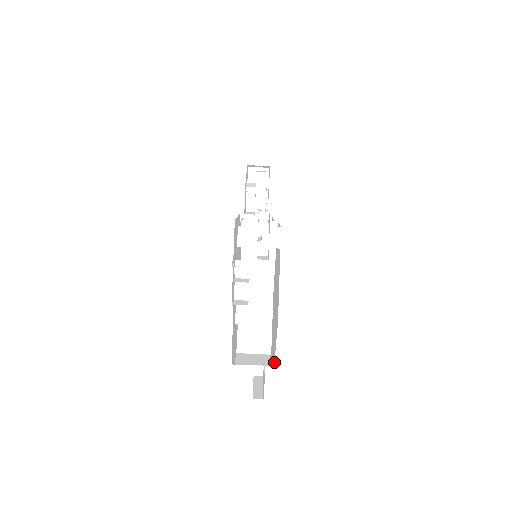
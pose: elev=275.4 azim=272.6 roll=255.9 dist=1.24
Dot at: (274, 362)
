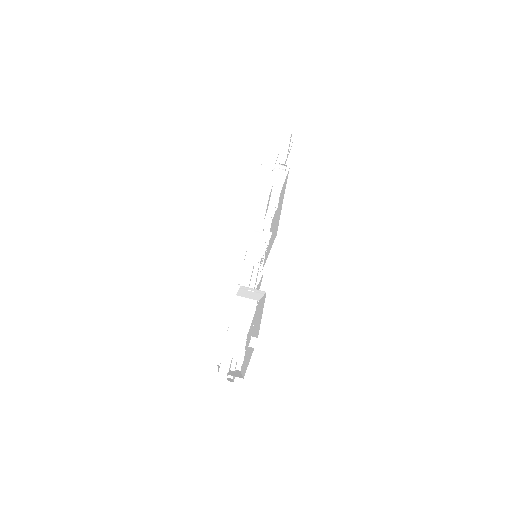
Dot at: (241, 373)
